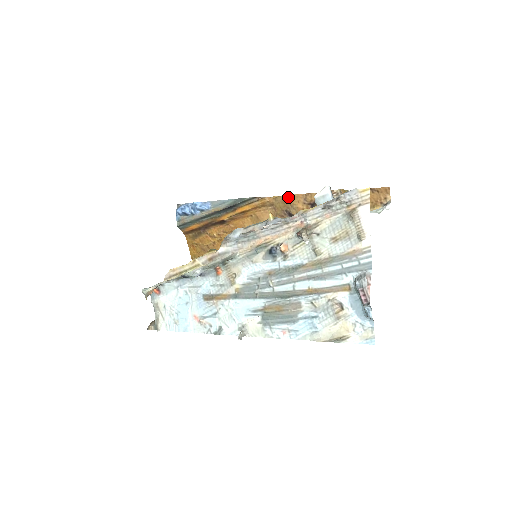
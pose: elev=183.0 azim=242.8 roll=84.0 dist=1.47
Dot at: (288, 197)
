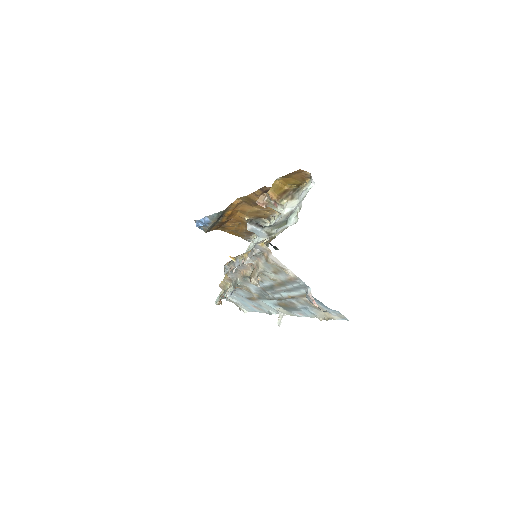
Dot at: (245, 197)
